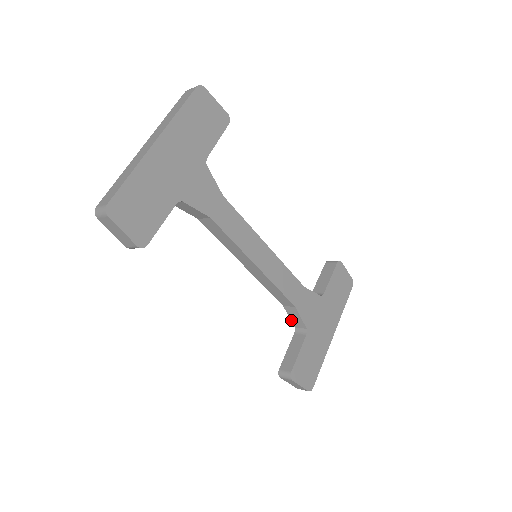
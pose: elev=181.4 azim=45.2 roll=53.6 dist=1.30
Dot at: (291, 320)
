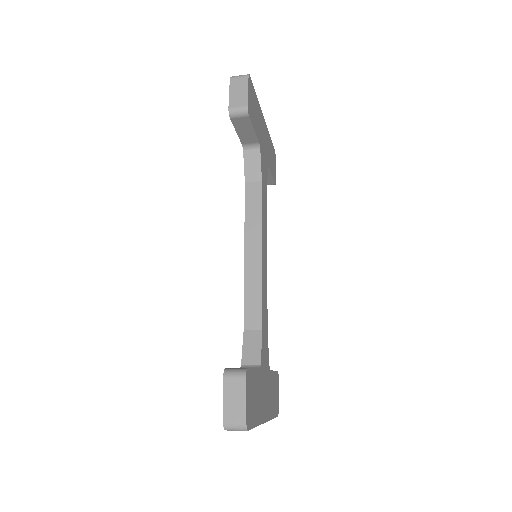
Dot at: (242, 352)
